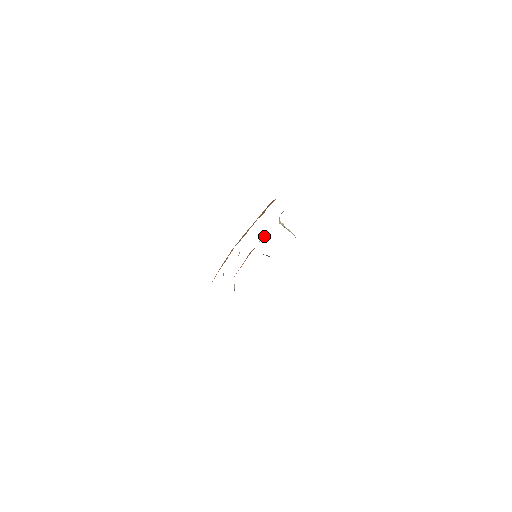
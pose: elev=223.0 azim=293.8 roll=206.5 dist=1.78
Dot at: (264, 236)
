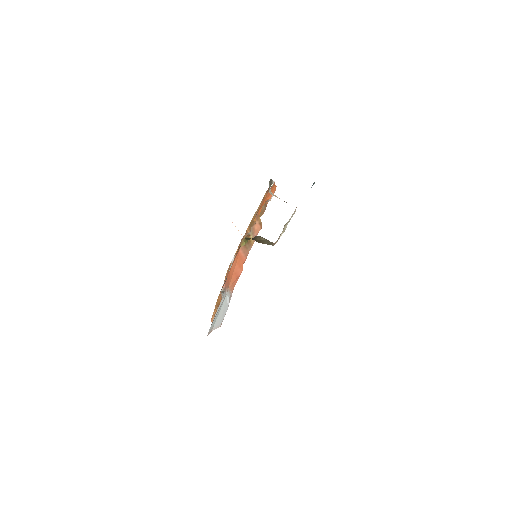
Dot at: (260, 225)
